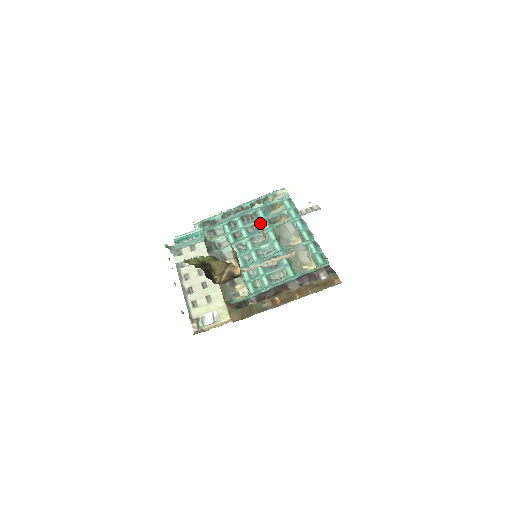
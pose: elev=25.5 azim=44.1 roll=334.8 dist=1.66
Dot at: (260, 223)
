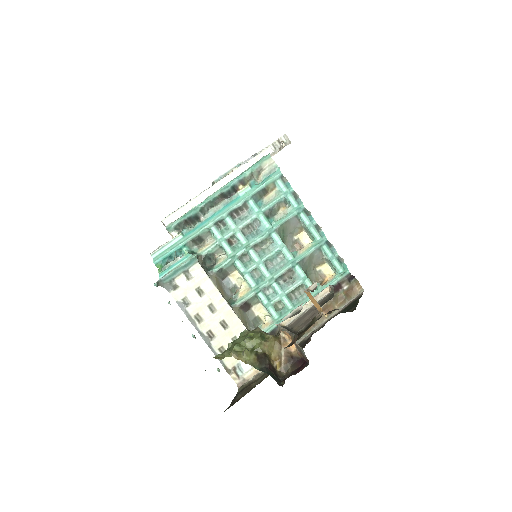
Dot at: (315, 300)
